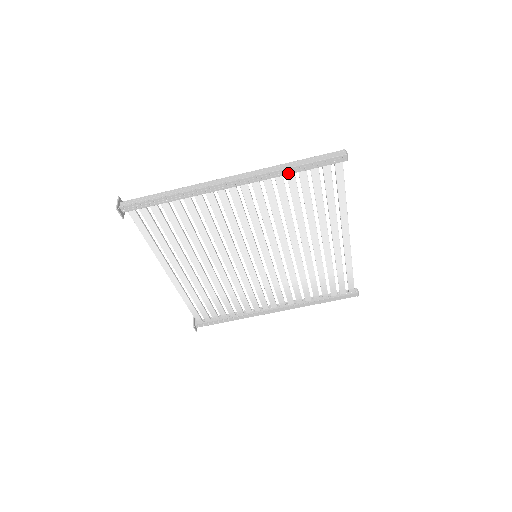
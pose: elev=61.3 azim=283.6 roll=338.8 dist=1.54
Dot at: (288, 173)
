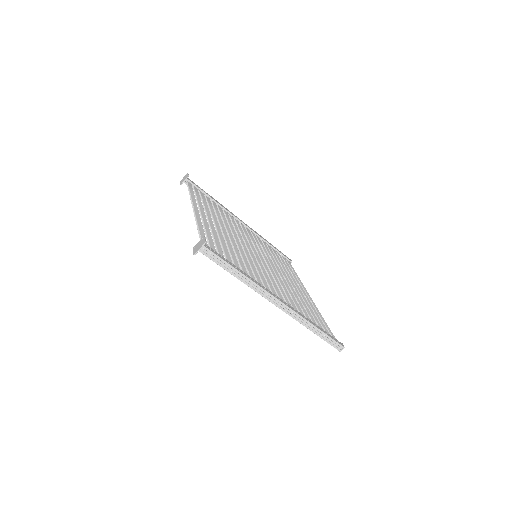
Dot at: occluded
